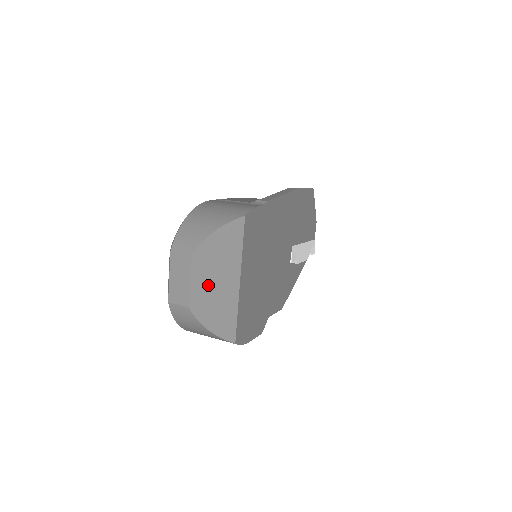
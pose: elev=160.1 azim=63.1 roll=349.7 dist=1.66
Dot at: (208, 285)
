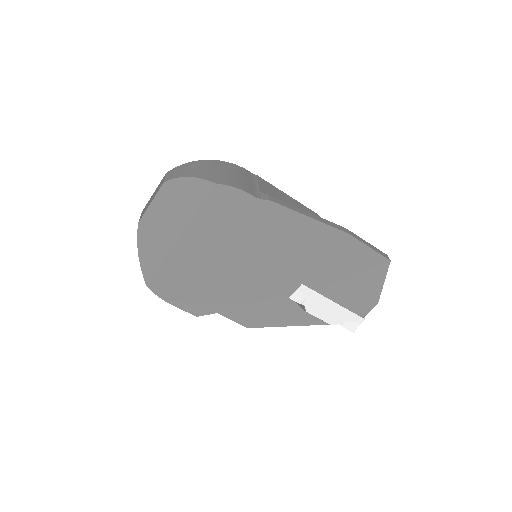
Dot at: (159, 217)
